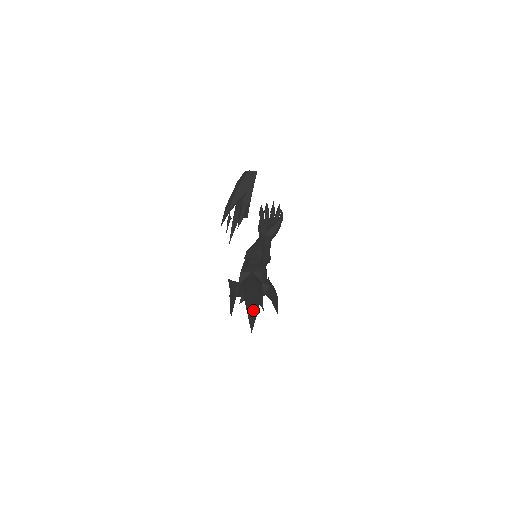
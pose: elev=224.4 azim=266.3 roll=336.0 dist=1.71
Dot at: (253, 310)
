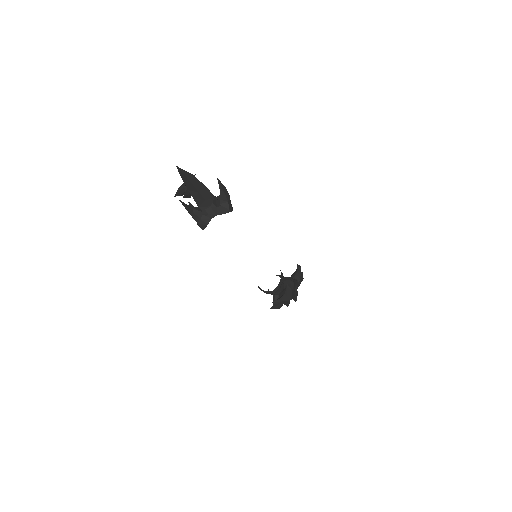
Dot at: occluded
